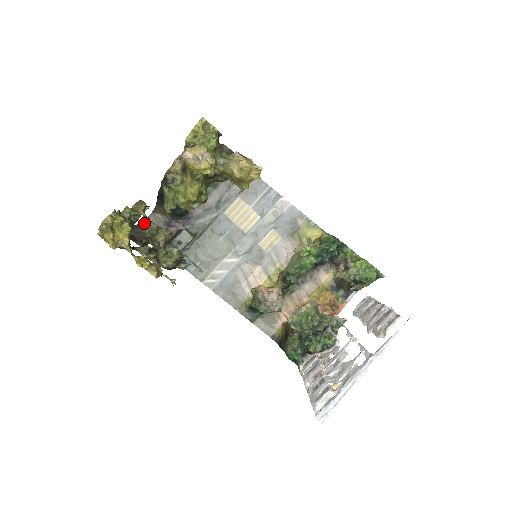
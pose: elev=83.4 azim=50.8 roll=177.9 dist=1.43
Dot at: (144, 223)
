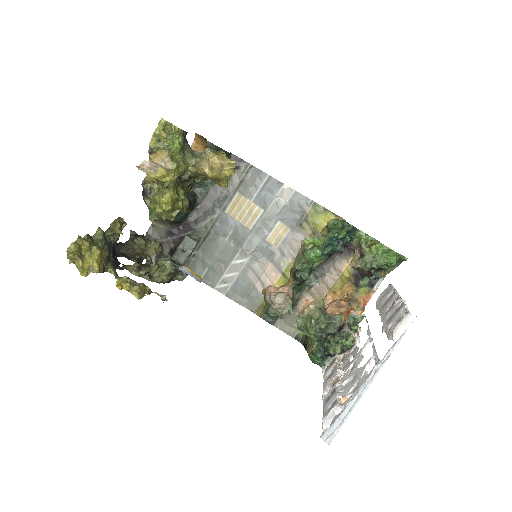
Dot at: (132, 239)
